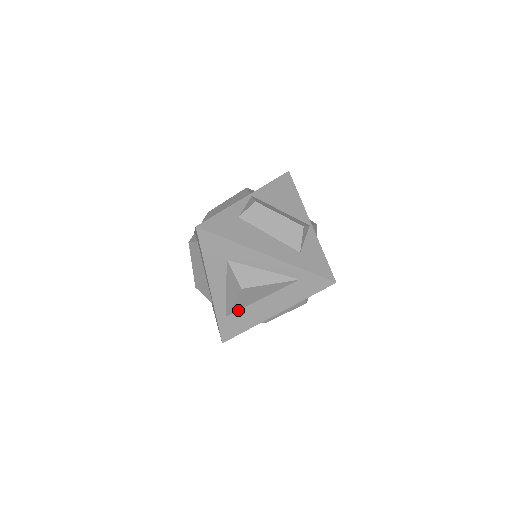
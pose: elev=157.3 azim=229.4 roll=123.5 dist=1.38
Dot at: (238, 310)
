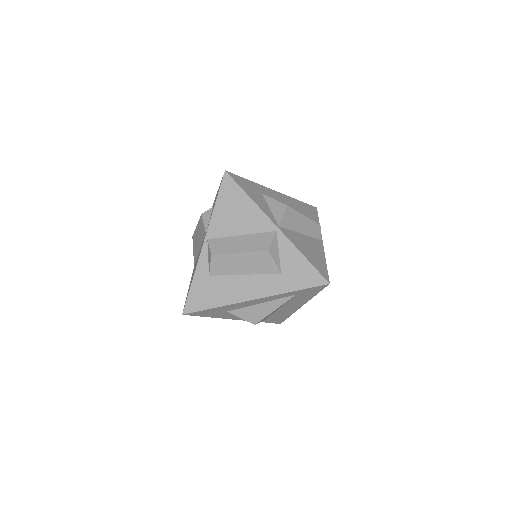
Dot at: (270, 316)
